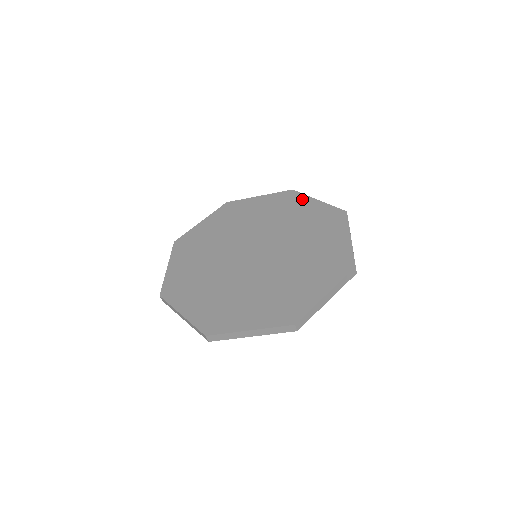
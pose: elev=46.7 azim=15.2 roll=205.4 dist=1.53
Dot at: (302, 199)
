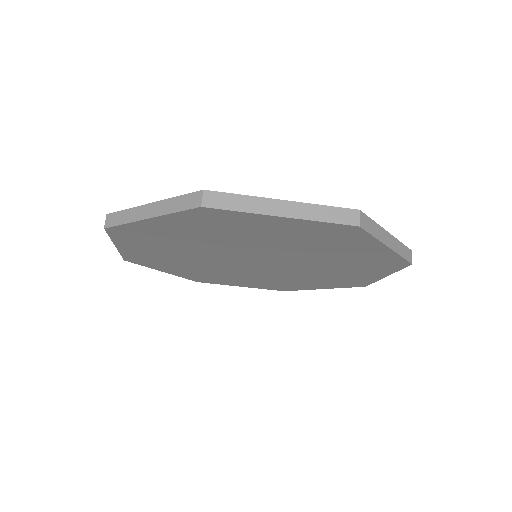
Dot at: occluded
